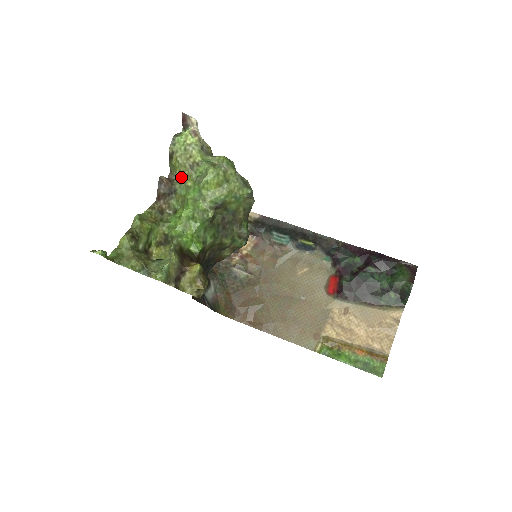
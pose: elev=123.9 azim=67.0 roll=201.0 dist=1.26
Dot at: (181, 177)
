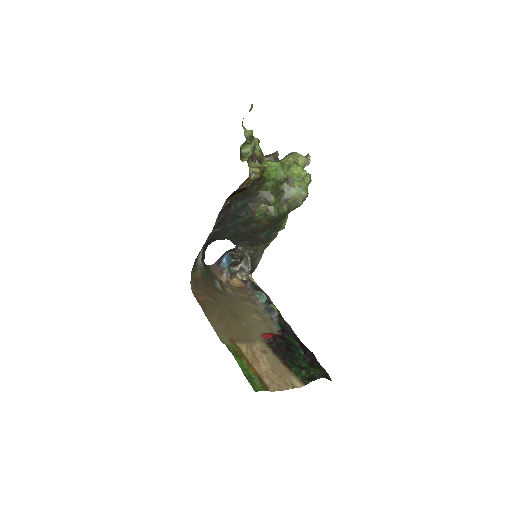
Dot at: (285, 162)
